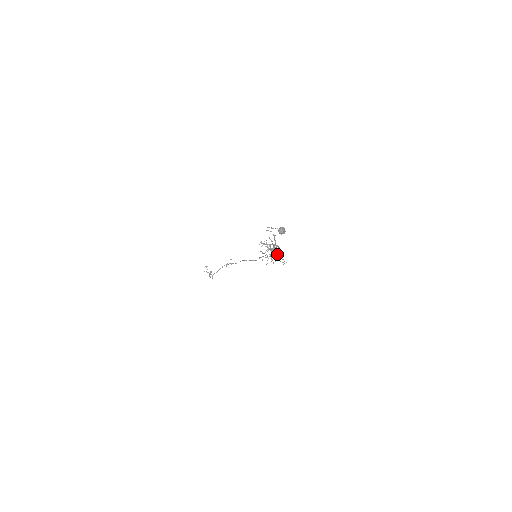
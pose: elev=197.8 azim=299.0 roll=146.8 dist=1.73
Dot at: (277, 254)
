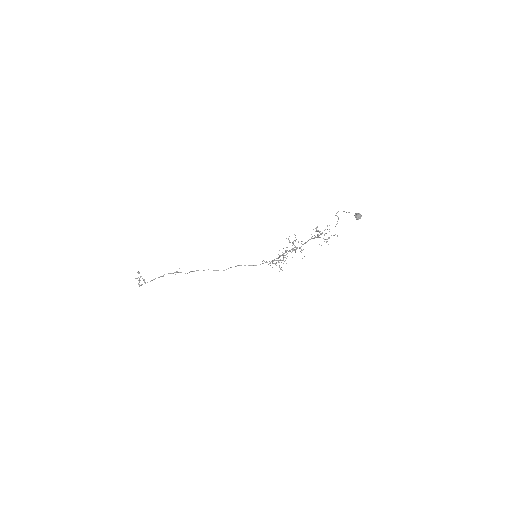
Dot at: (284, 257)
